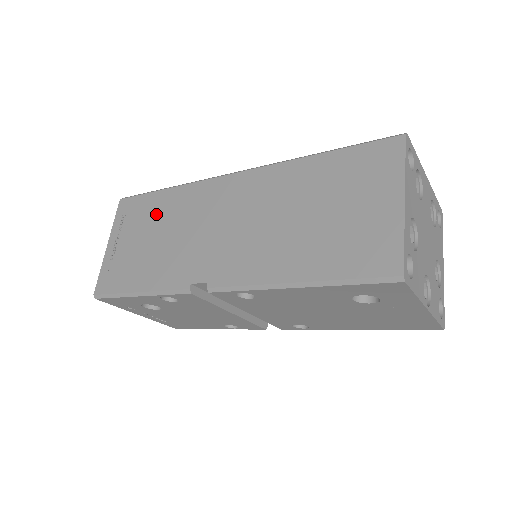
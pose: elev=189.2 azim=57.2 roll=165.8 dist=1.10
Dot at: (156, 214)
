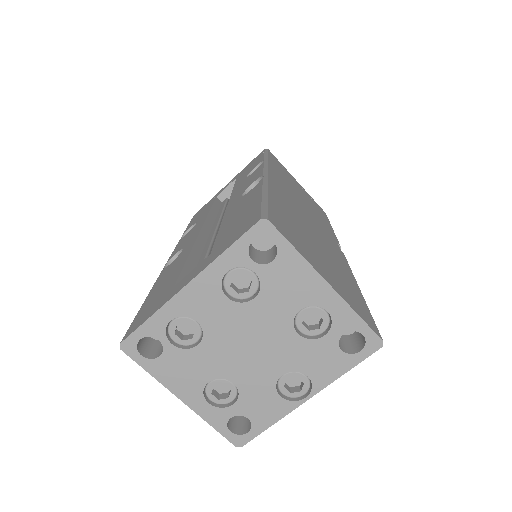
Dot at: occluded
